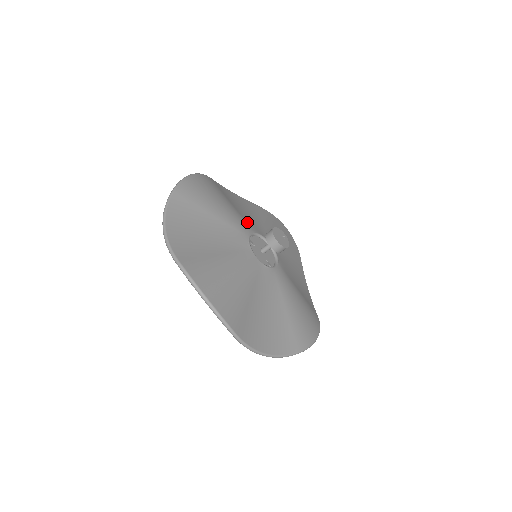
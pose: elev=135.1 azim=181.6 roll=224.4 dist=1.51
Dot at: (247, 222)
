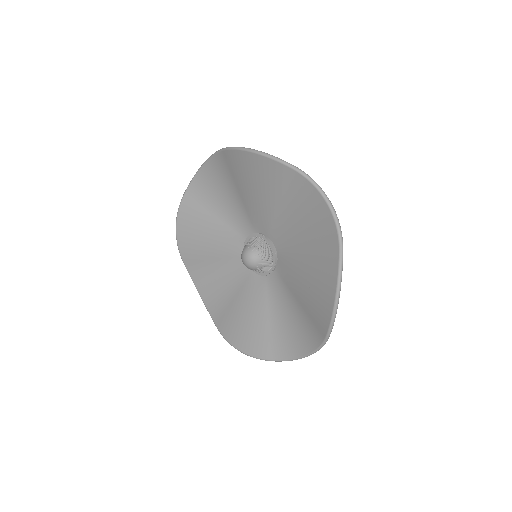
Dot at: (237, 232)
